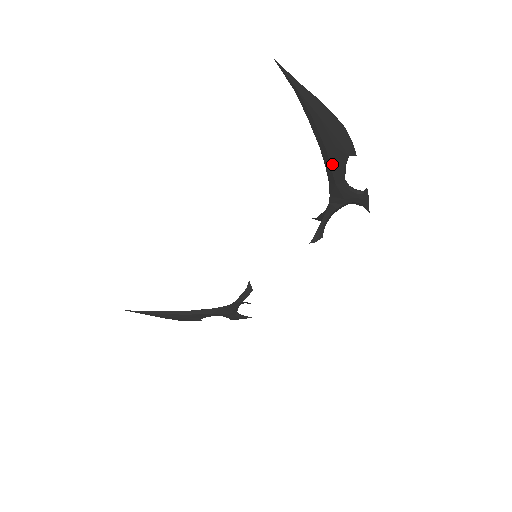
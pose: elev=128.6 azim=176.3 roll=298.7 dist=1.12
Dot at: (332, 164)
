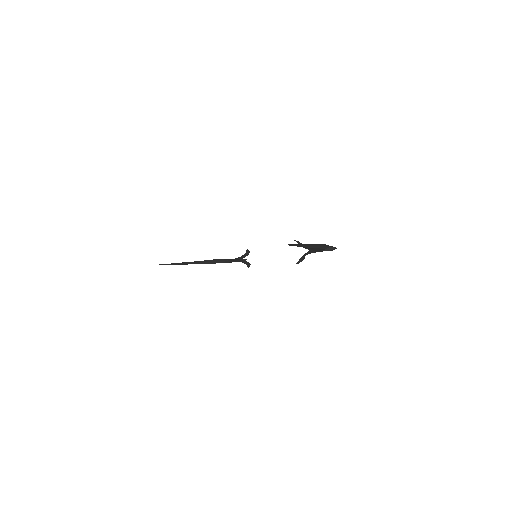
Dot at: (314, 250)
